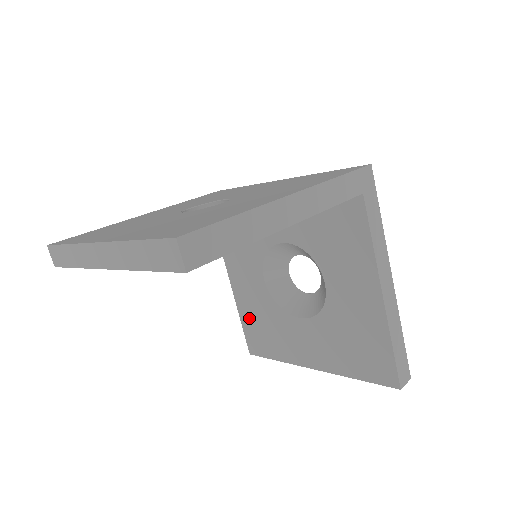
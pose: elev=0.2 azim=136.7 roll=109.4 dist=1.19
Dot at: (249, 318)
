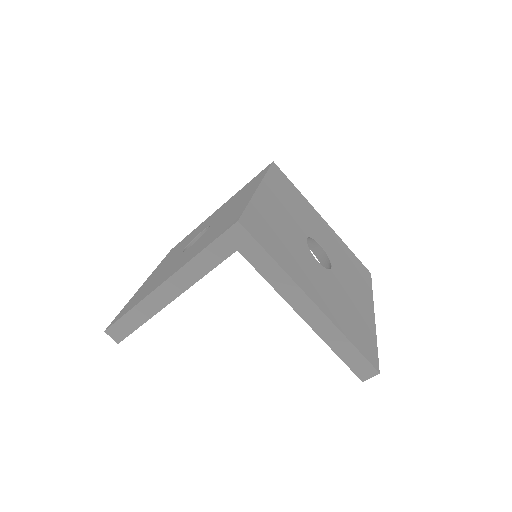
Dot at: occluded
